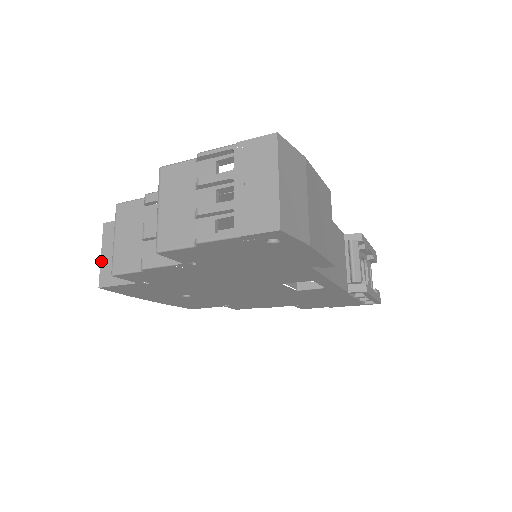
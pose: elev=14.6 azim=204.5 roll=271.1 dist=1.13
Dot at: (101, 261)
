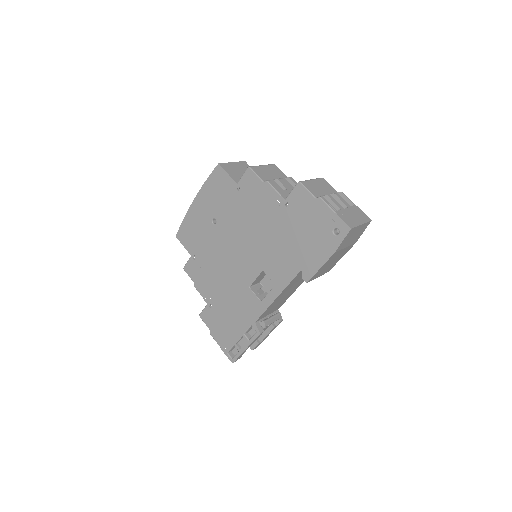
Dot at: (230, 163)
